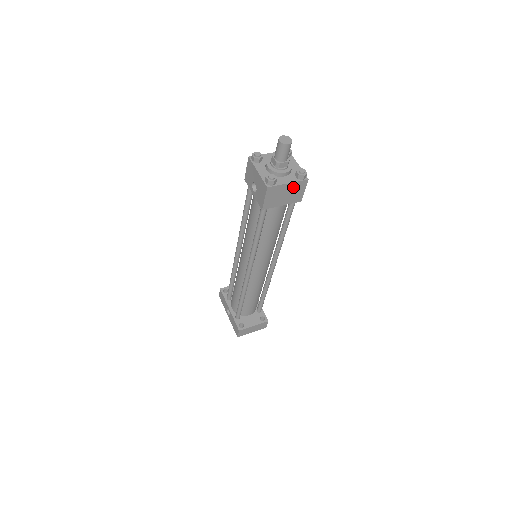
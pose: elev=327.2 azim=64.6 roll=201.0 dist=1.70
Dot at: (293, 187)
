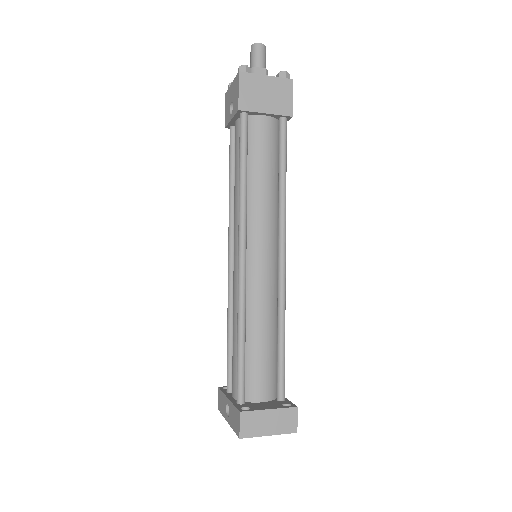
Dot at: (275, 86)
